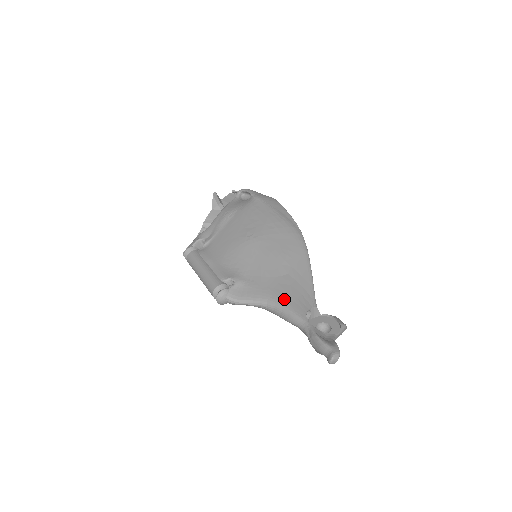
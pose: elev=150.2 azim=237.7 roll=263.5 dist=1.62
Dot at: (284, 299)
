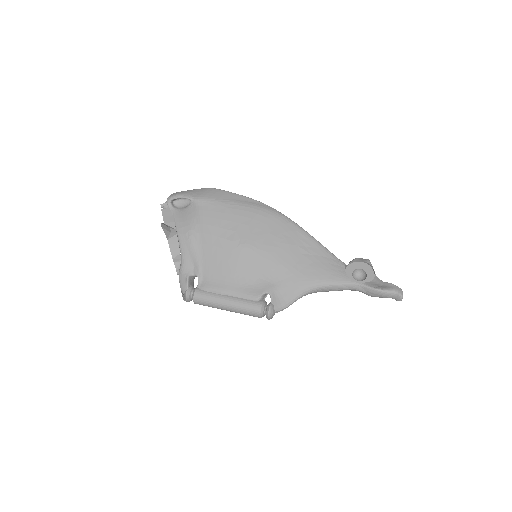
Dot at: (322, 278)
